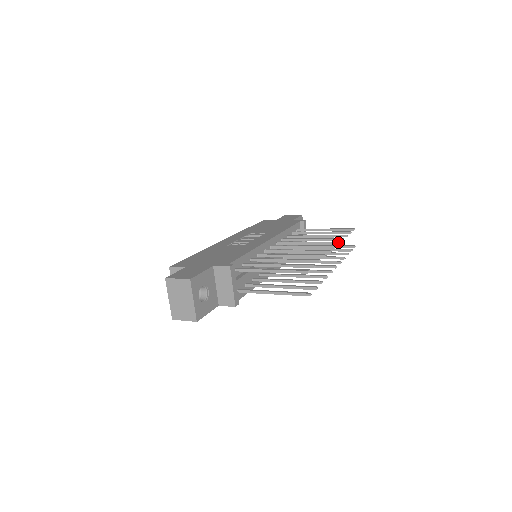
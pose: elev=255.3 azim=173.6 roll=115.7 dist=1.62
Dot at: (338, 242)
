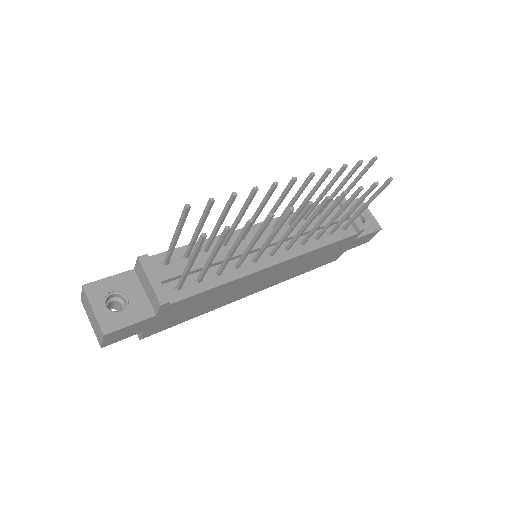
Dot at: (310, 173)
